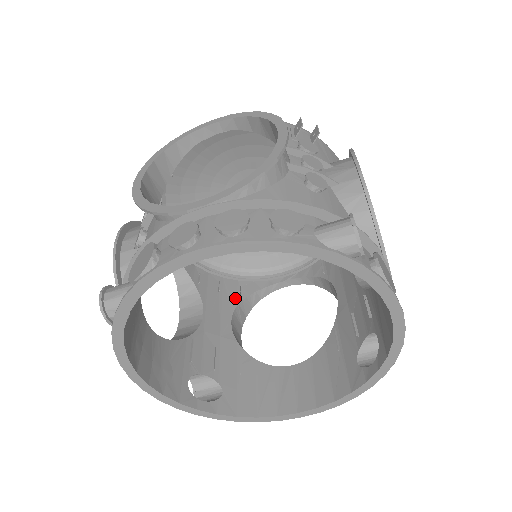
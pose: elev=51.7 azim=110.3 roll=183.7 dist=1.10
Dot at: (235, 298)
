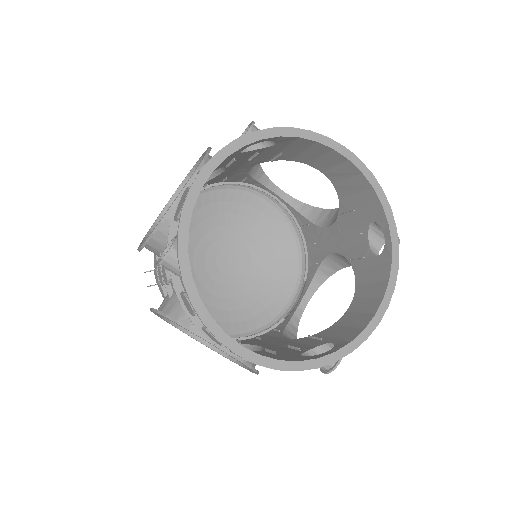
Dot at: occluded
